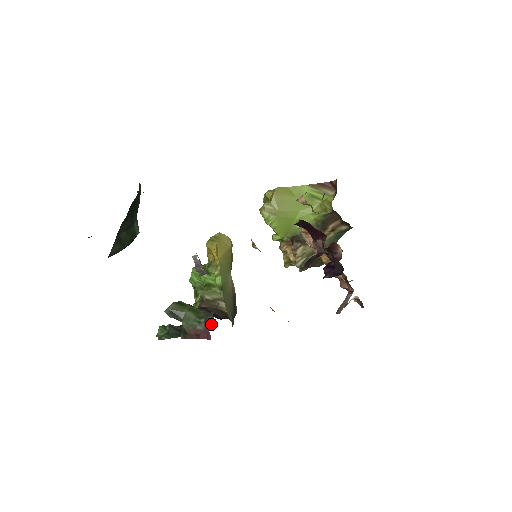
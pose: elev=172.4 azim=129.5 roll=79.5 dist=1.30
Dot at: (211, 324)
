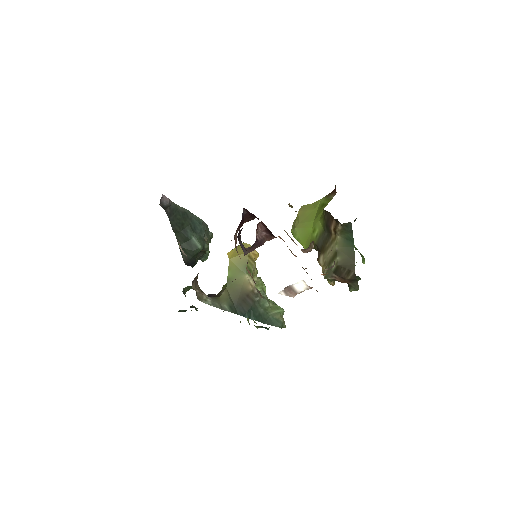
Dot at: occluded
